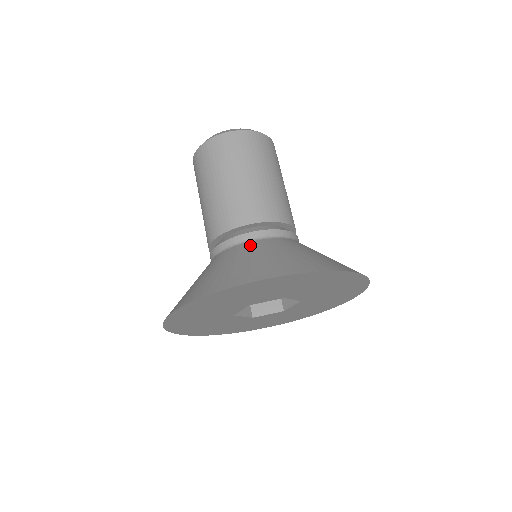
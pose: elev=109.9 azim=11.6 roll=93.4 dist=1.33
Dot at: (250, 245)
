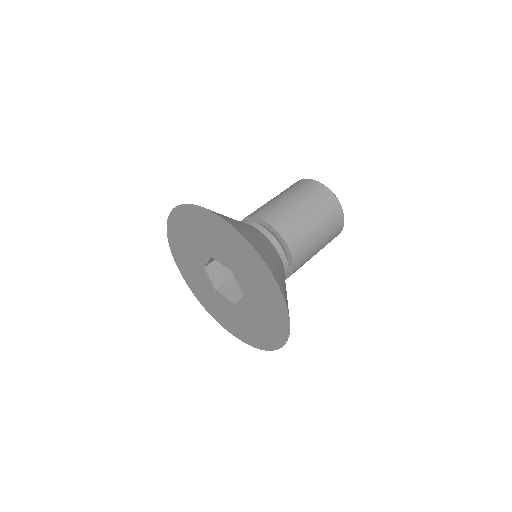
Dot at: (248, 225)
